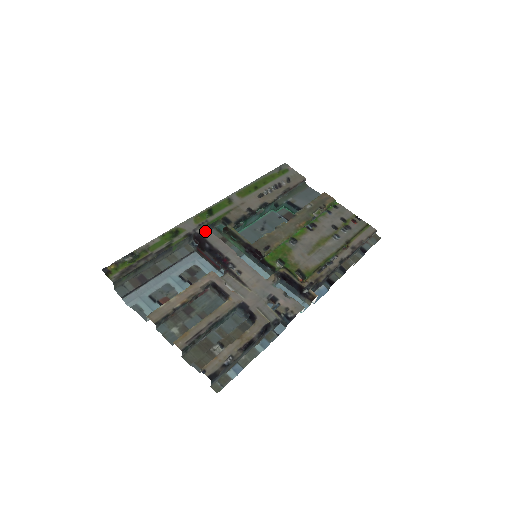
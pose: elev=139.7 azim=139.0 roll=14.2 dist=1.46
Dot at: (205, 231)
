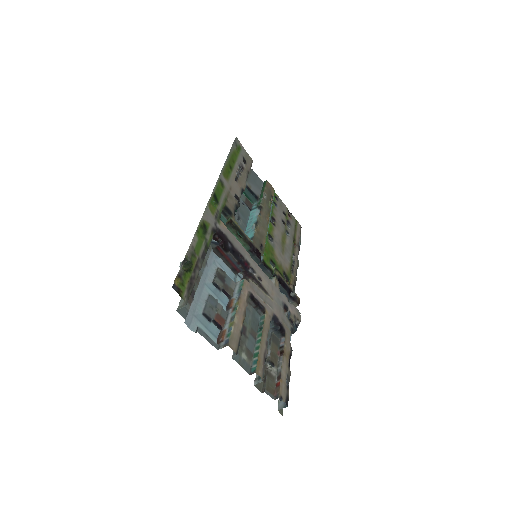
Dot at: (222, 225)
